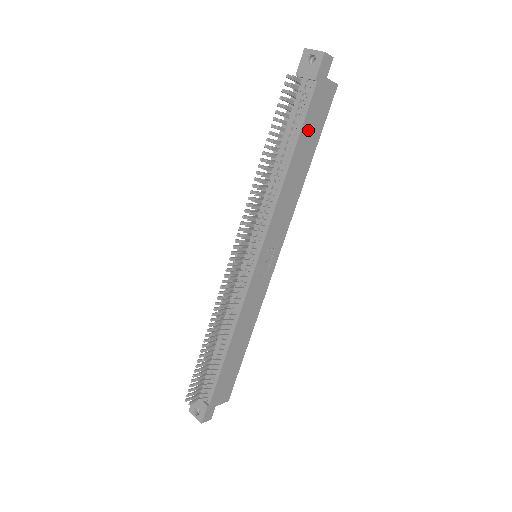
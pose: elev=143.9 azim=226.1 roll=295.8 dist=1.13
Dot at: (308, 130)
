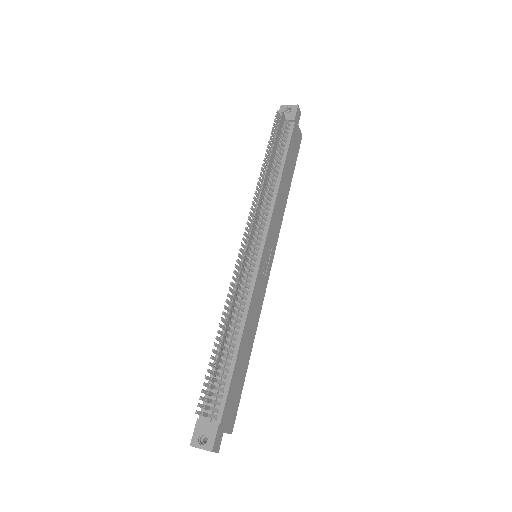
Dot at: (290, 156)
